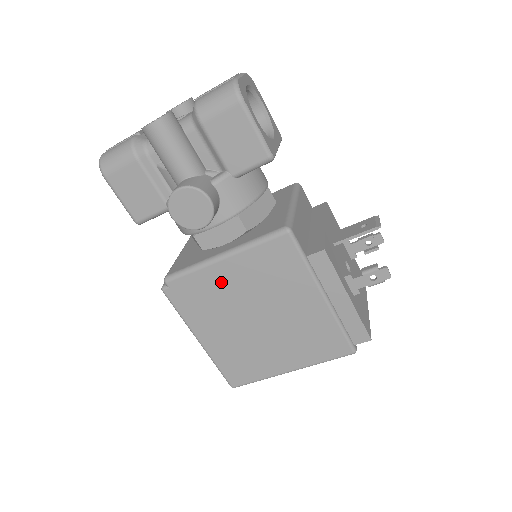
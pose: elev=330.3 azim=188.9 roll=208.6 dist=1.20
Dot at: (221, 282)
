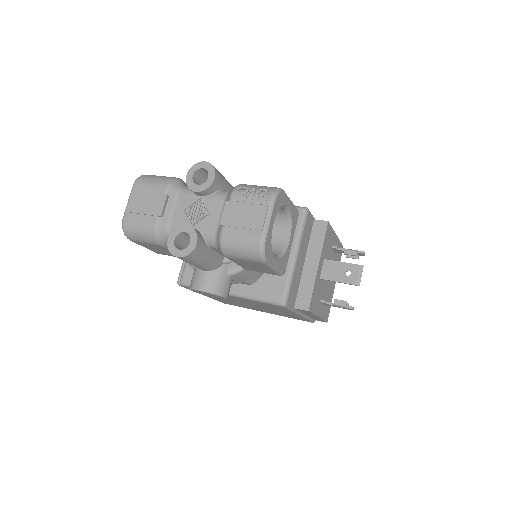
Dot at: occluded
